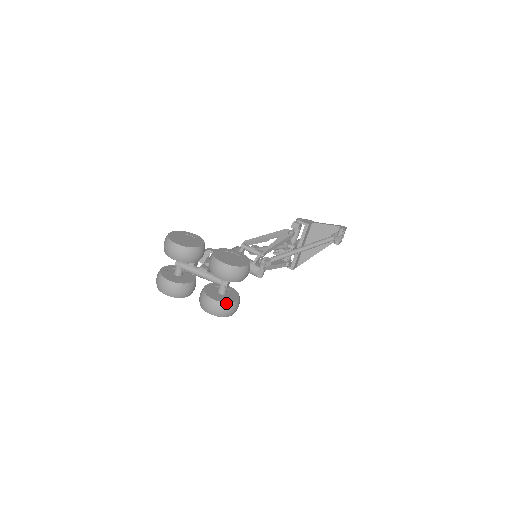
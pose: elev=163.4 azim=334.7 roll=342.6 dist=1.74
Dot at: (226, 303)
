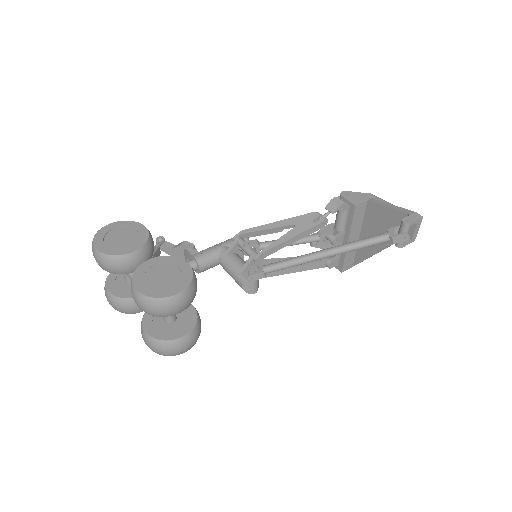
Dot at: (161, 340)
